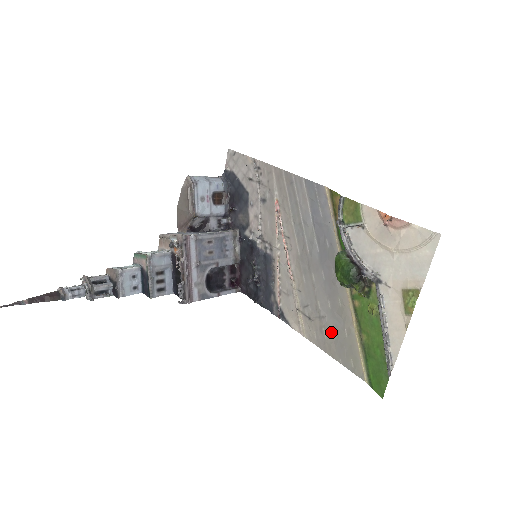
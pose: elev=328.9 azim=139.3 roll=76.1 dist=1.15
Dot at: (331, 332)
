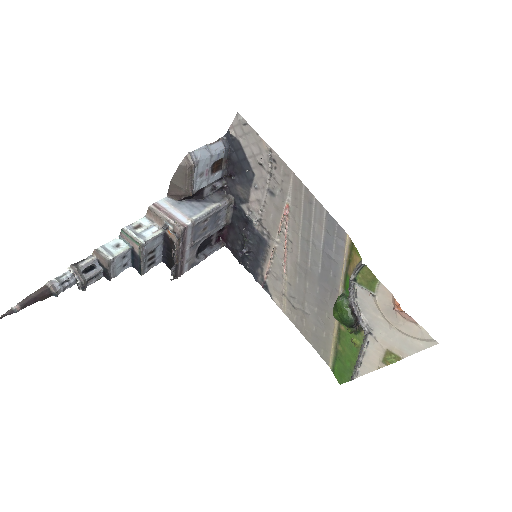
Dot at: (311, 326)
